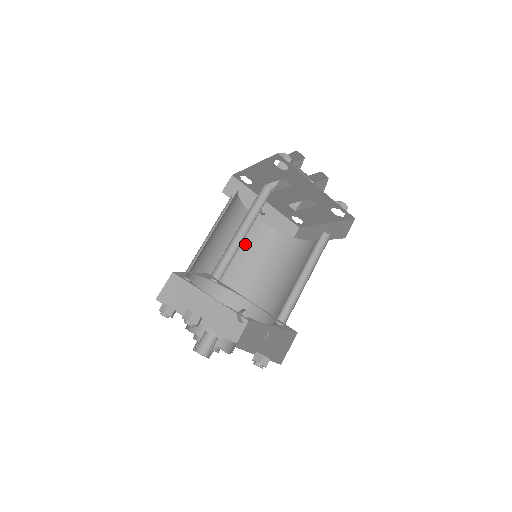
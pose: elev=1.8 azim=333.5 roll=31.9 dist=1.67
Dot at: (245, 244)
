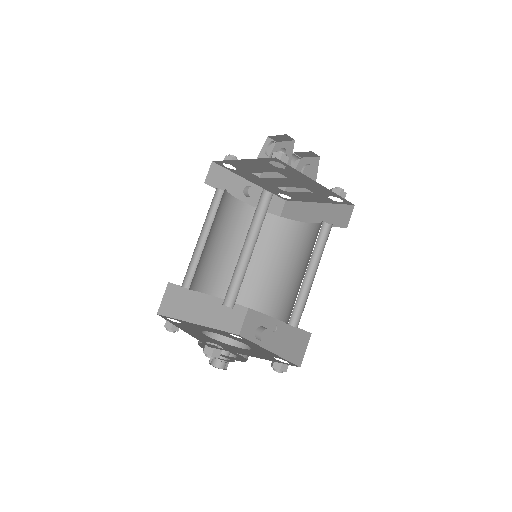
Dot at: (236, 233)
